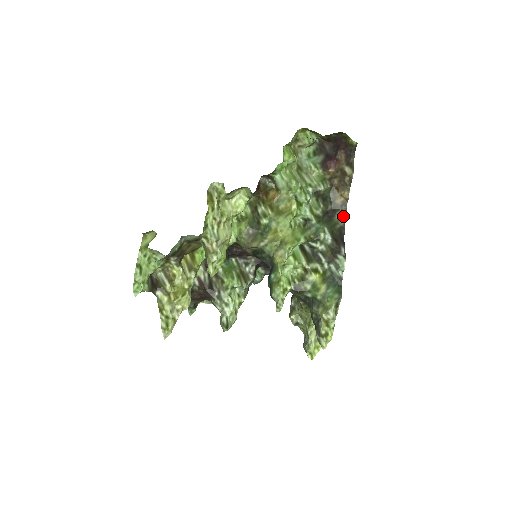
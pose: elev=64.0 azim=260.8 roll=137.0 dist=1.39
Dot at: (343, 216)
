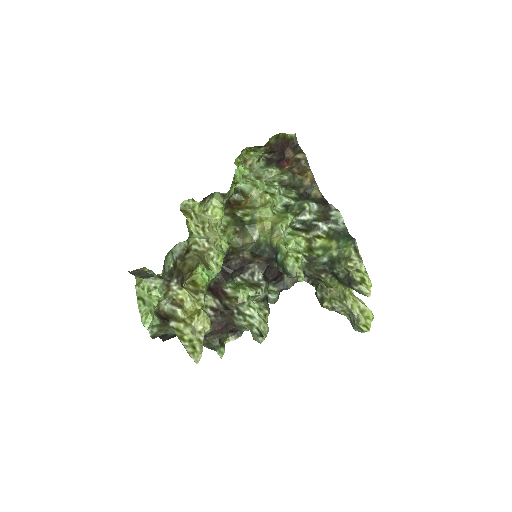
Dot at: (318, 192)
